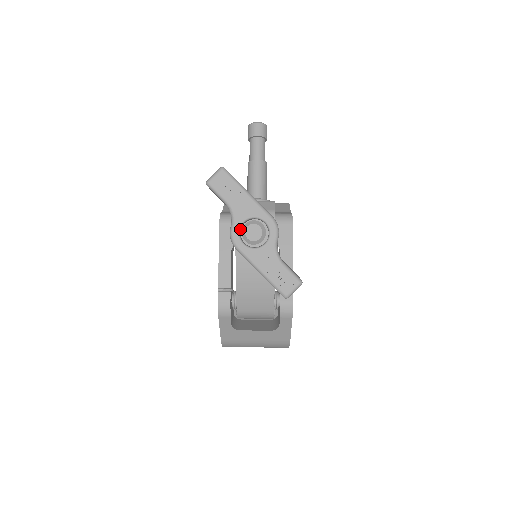
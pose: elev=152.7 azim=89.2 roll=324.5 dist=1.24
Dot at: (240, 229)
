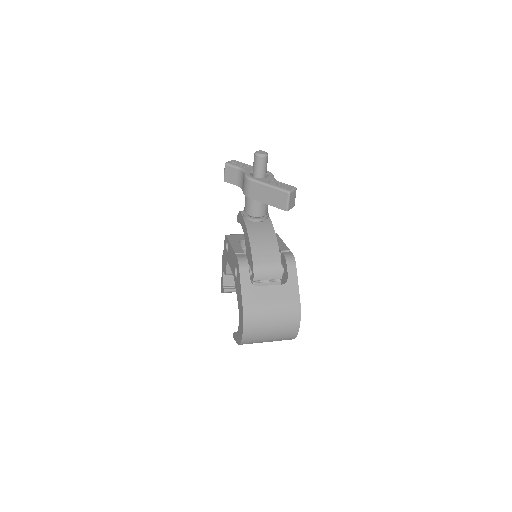
Dot at: occluded
